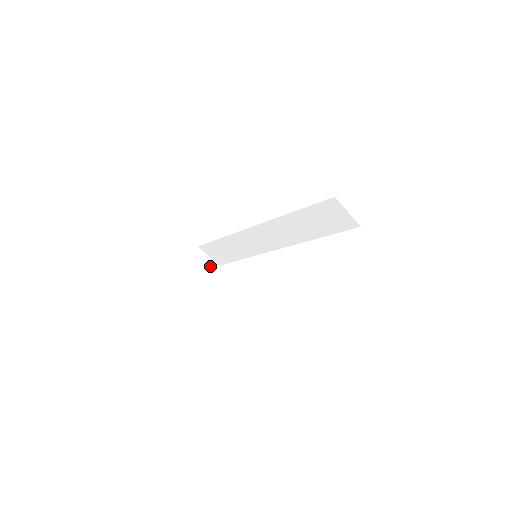
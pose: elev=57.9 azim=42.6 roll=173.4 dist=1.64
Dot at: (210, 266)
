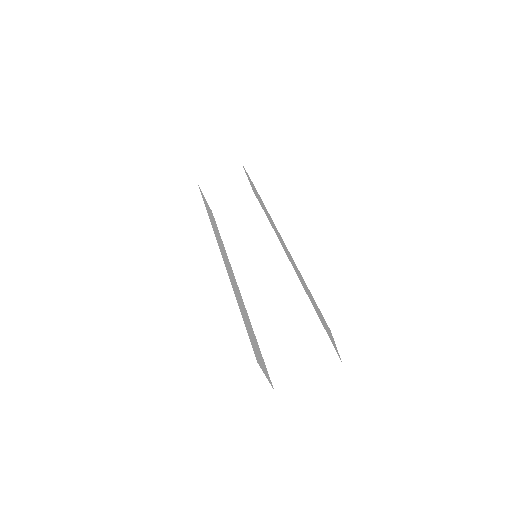
Dot at: (242, 187)
